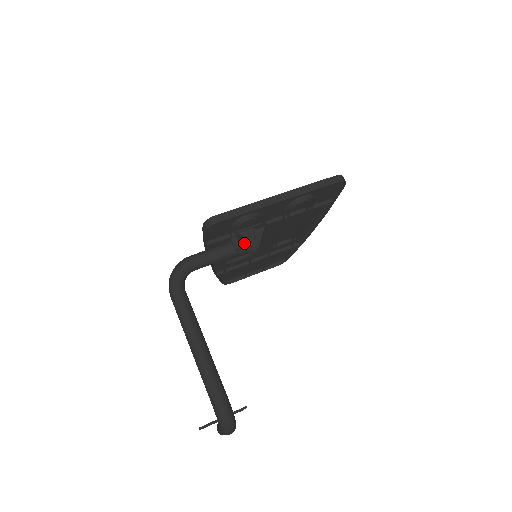
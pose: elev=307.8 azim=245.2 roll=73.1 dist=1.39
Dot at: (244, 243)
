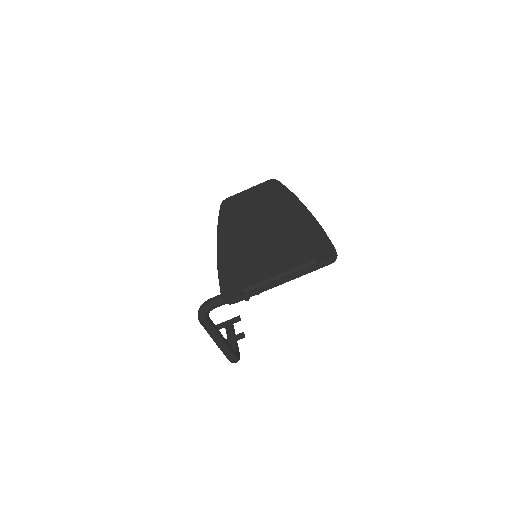
Dot at: occluded
